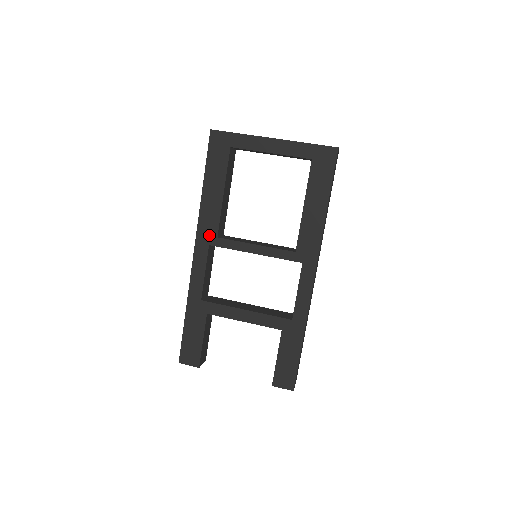
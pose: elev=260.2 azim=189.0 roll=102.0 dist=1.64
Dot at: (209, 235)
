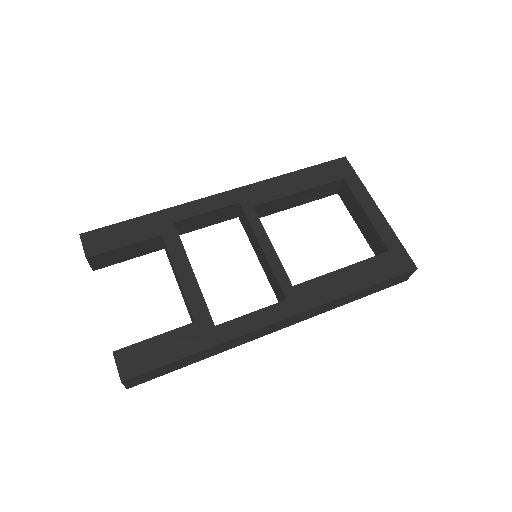
Dot at: (250, 198)
